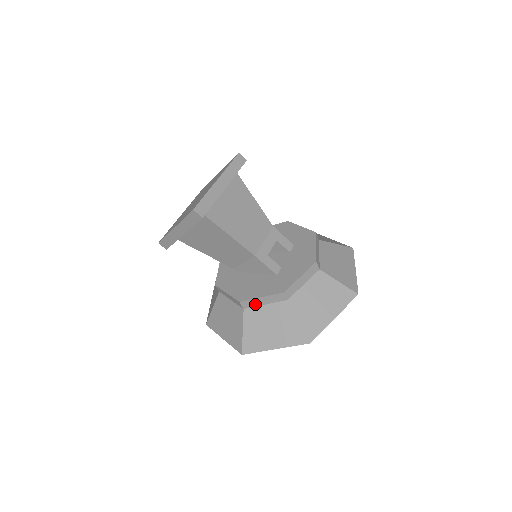
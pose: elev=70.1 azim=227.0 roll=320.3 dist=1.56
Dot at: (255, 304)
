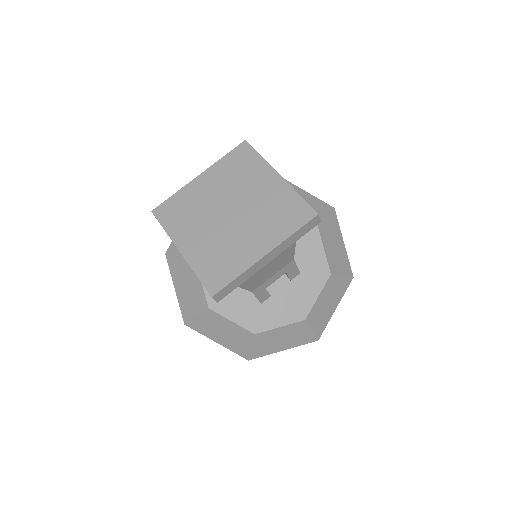
Dot at: occluded
